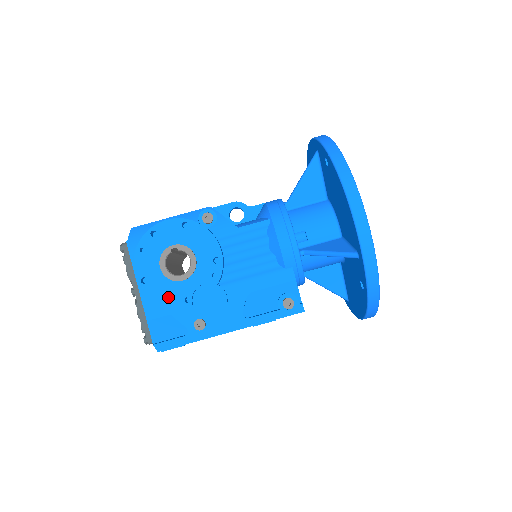
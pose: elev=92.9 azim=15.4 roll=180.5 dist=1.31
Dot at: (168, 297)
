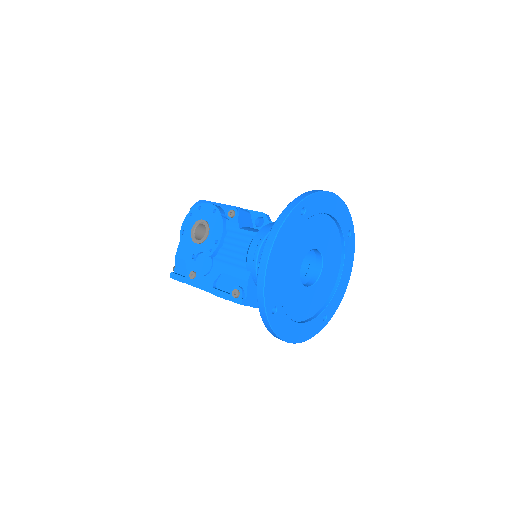
Dot at: (187, 249)
